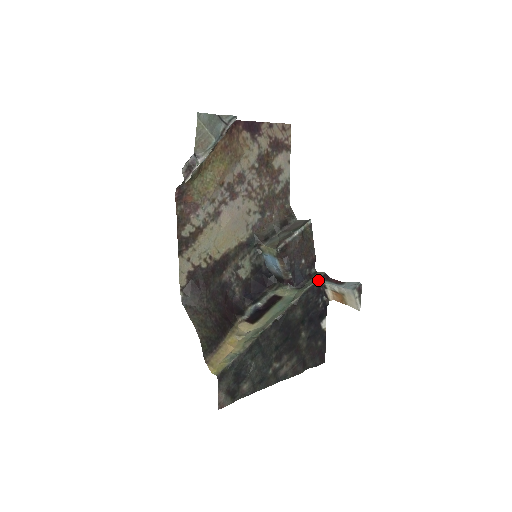
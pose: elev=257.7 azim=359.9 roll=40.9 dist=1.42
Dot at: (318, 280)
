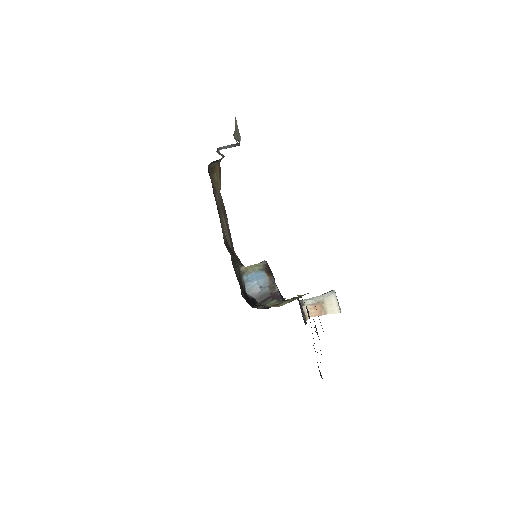
Dot at: occluded
